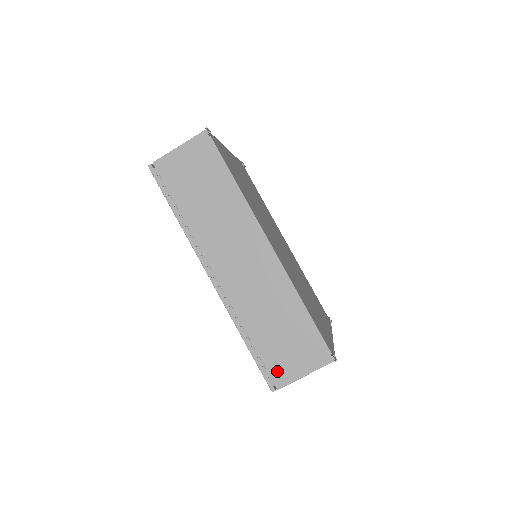
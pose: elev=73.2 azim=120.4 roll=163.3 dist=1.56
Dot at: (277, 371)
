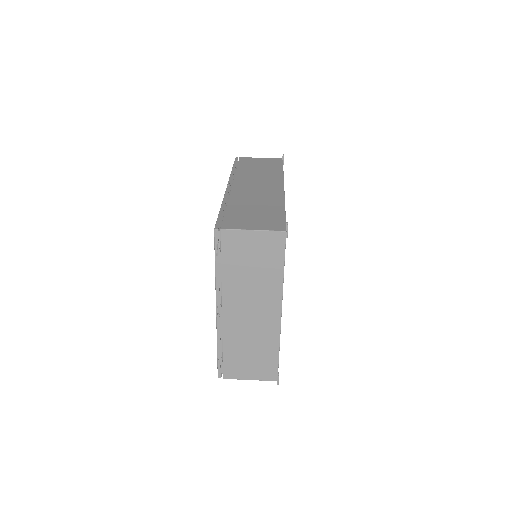
Dot at: (231, 222)
